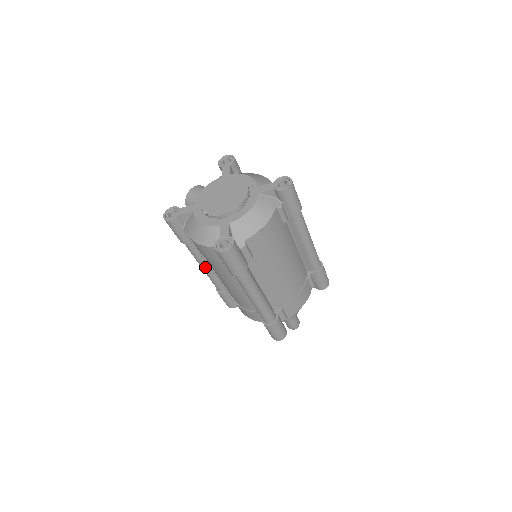
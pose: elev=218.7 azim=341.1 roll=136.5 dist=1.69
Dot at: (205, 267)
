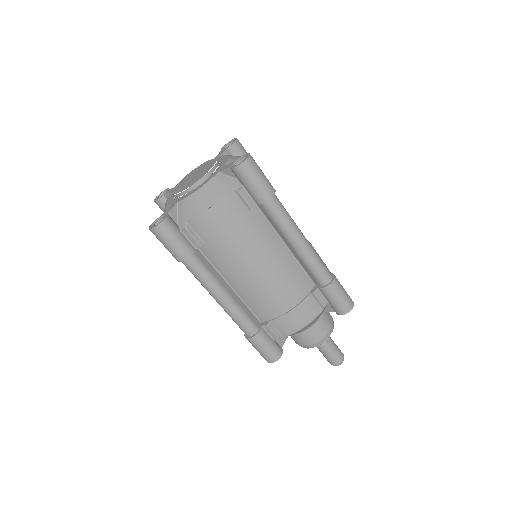
Dot at: occluded
